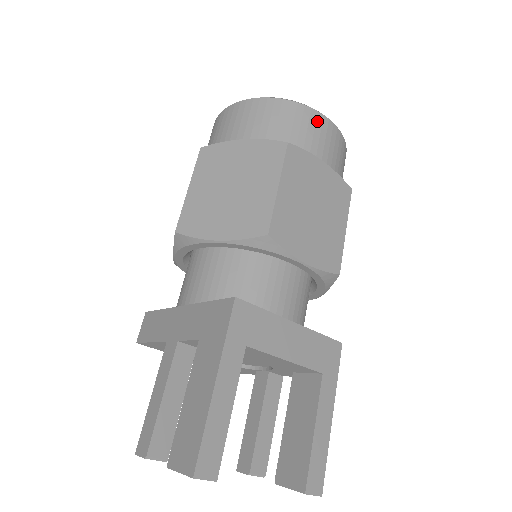
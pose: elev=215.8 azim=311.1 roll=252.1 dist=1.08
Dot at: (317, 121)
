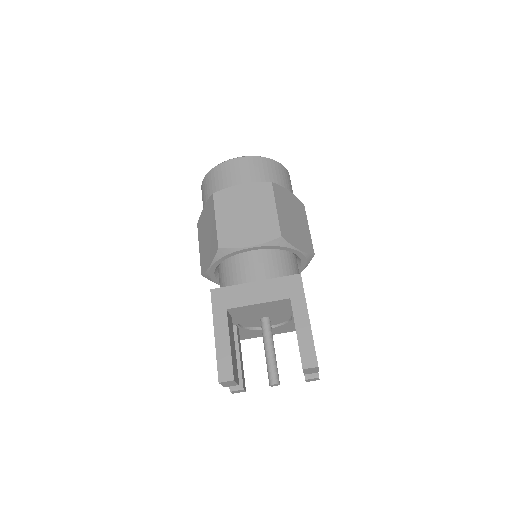
Dot at: (230, 166)
